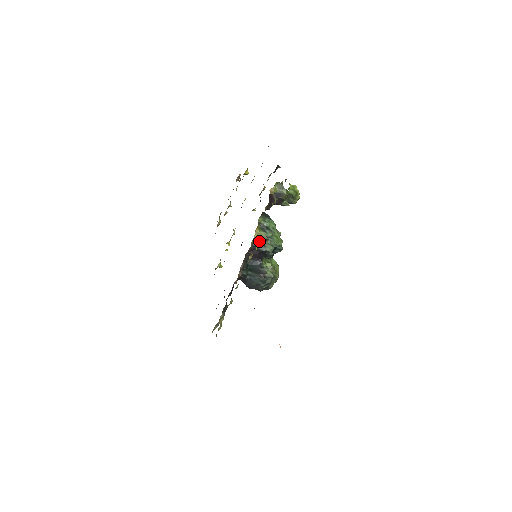
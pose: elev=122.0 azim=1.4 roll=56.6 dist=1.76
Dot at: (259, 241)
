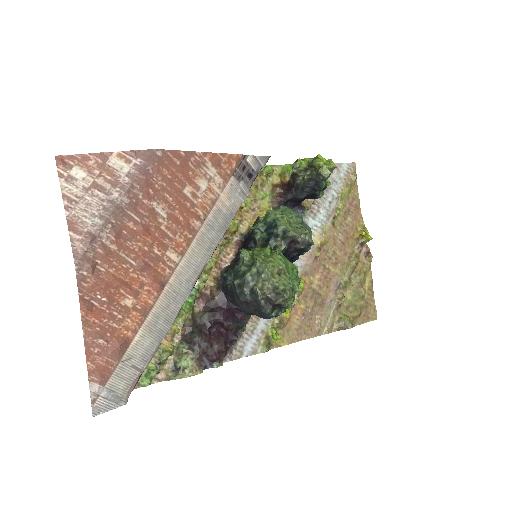
Dot at: occluded
